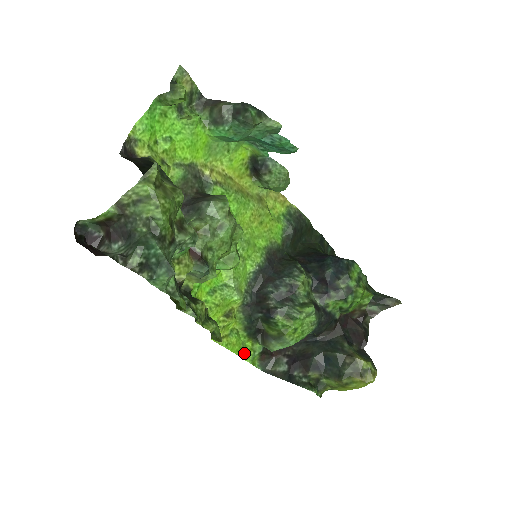
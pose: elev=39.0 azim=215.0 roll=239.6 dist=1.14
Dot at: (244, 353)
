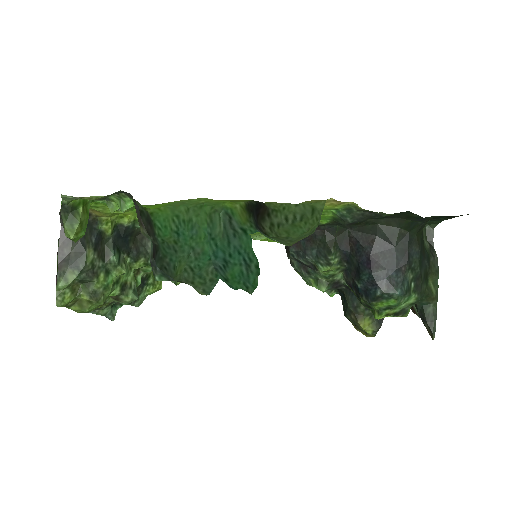
Dot at: occluded
